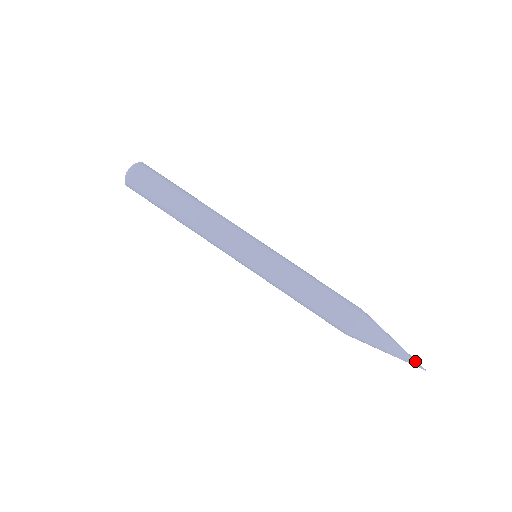
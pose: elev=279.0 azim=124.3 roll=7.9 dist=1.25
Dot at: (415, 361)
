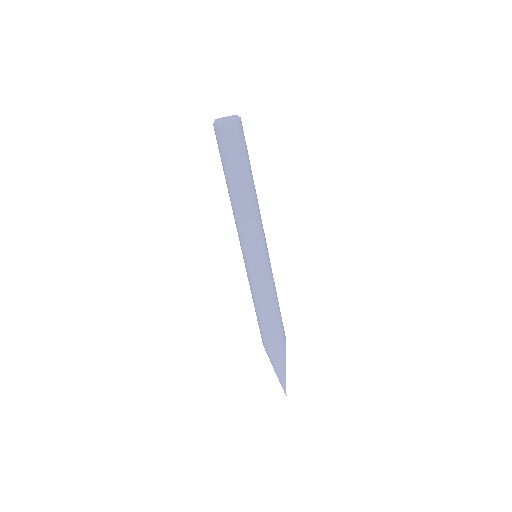
Dot at: occluded
